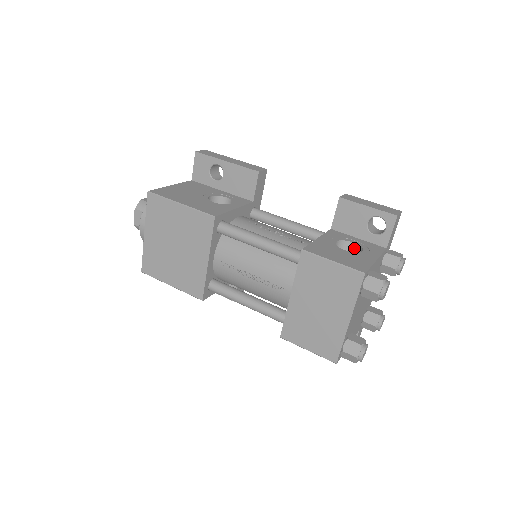
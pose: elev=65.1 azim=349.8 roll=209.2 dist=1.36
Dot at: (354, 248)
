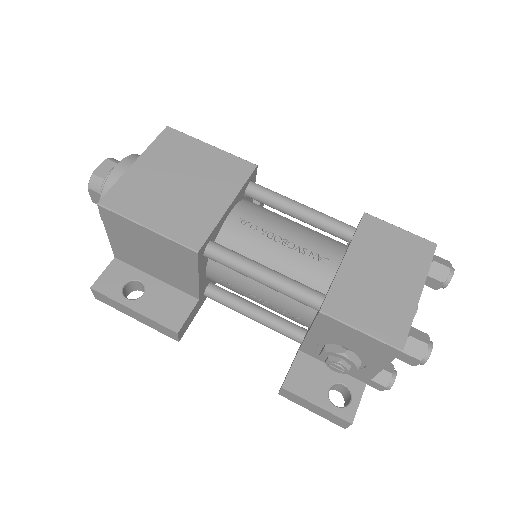
Dot at: occluded
